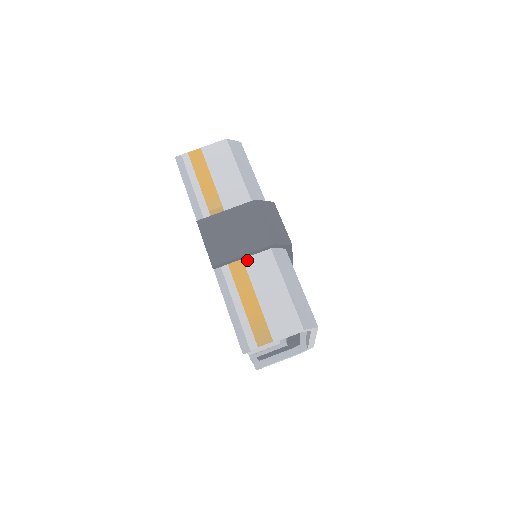
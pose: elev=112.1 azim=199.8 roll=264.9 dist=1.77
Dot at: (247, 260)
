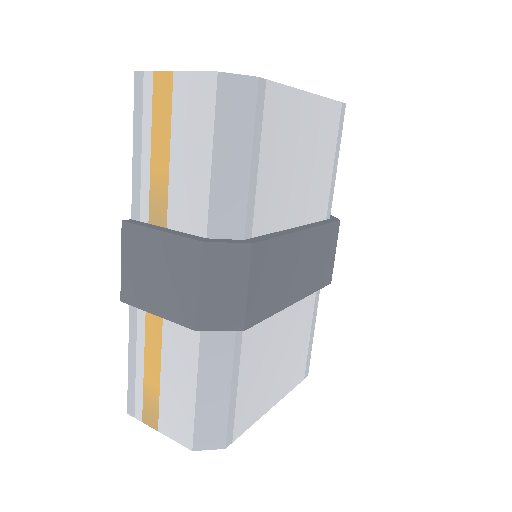
Dot at: occluded
